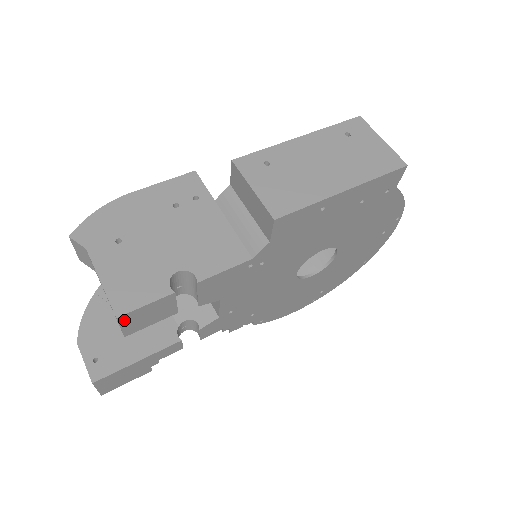
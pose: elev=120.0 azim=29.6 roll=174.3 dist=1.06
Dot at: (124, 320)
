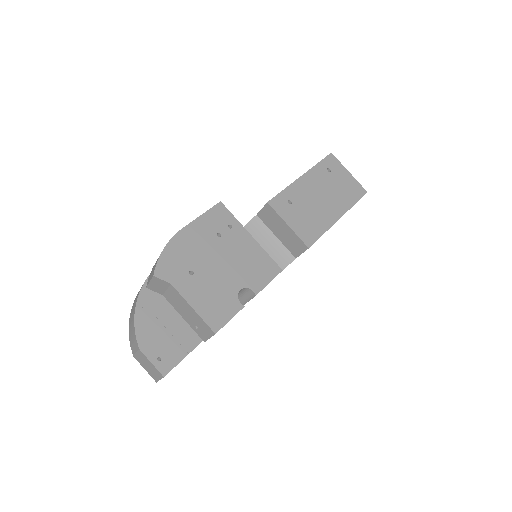
Dot at: occluded
